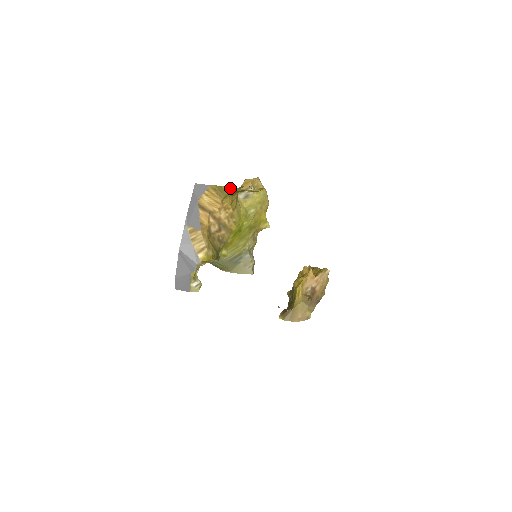
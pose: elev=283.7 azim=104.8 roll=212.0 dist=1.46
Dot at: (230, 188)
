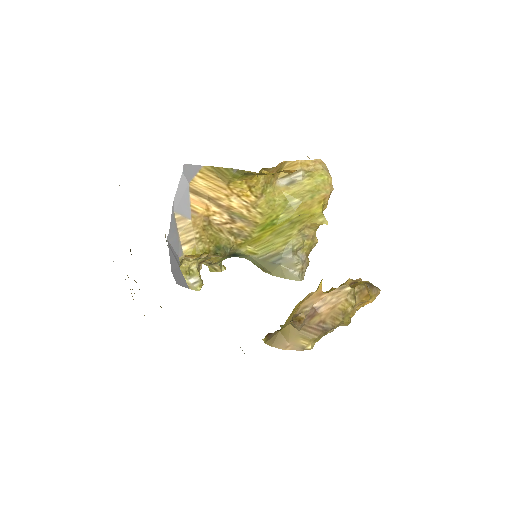
Dot at: (231, 170)
